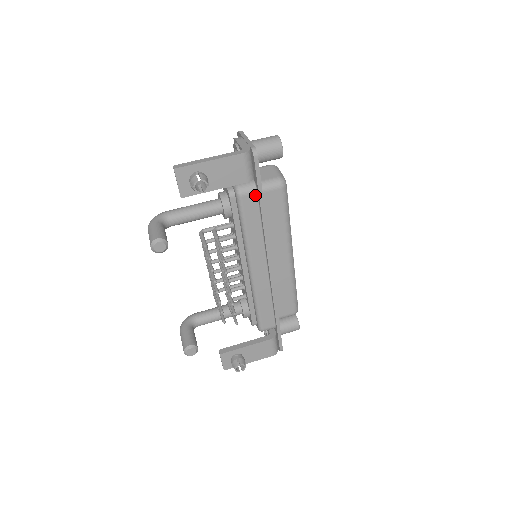
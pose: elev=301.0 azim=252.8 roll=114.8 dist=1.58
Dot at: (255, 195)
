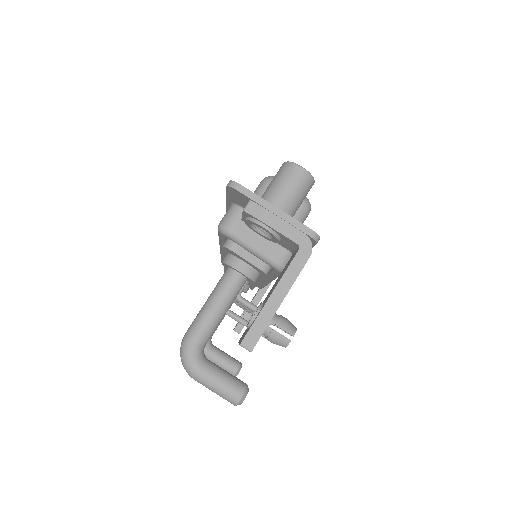
Dot at: occluded
